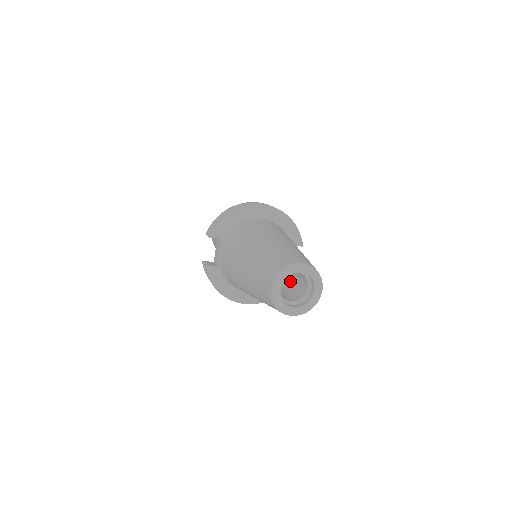
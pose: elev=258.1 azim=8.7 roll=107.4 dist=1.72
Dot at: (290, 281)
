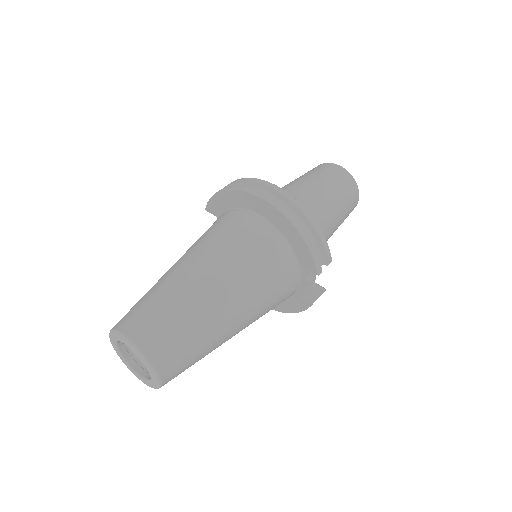
Dot at: occluded
